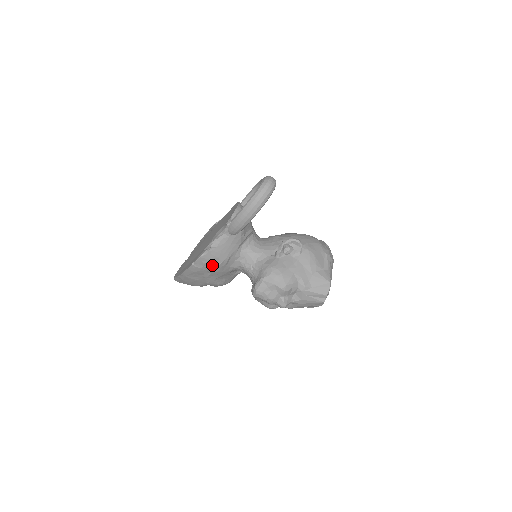
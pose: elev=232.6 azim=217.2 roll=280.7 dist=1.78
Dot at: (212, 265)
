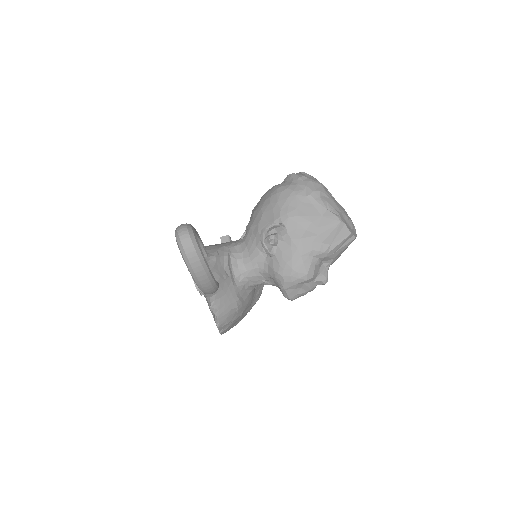
Dot at: (234, 316)
